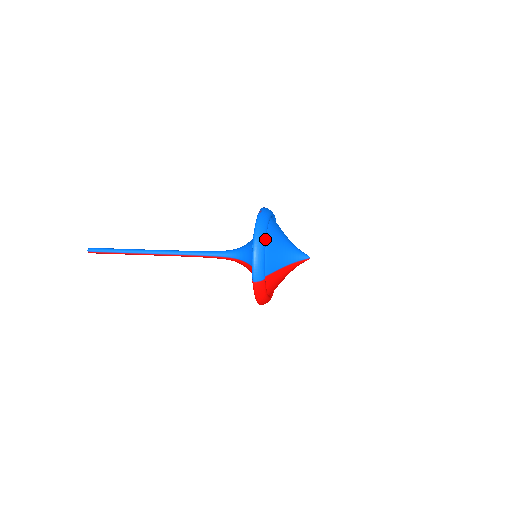
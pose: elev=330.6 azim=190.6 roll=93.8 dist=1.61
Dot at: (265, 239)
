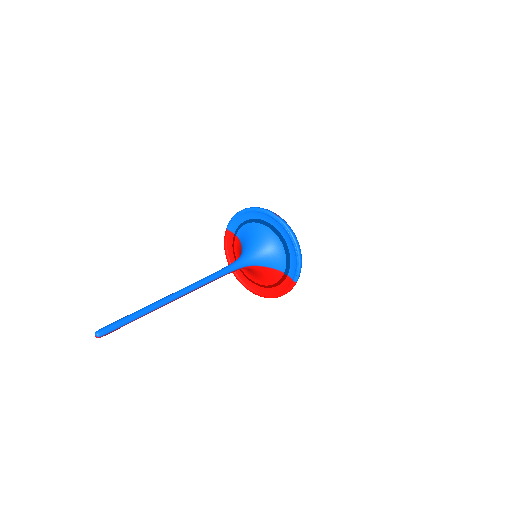
Dot at: occluded
